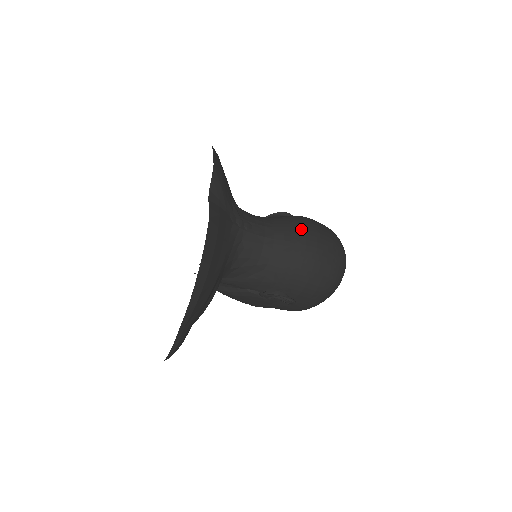
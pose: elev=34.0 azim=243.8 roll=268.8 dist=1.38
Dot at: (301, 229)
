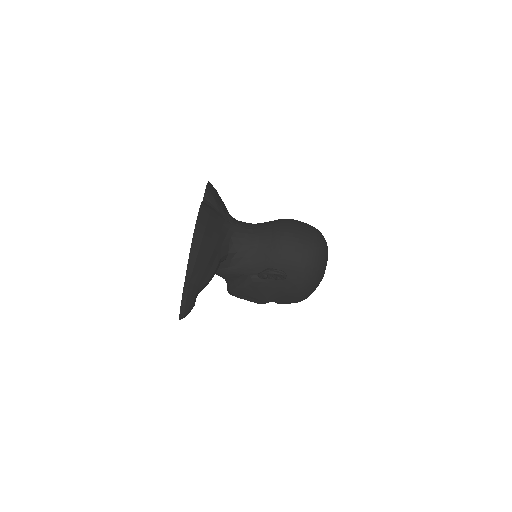
Dot at: (281, 221)
